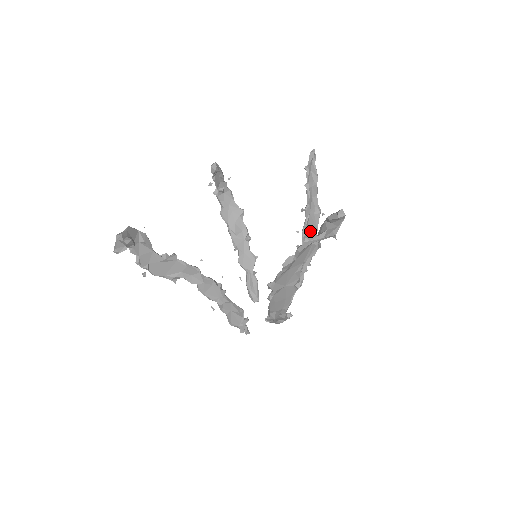
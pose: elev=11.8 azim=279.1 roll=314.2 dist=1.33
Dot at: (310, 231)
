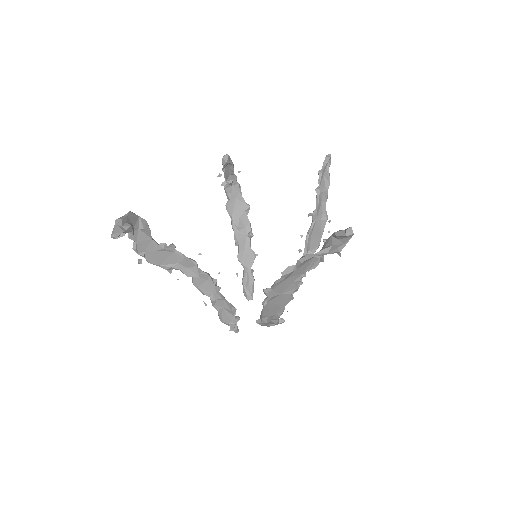
Dot at: (314, 237)
